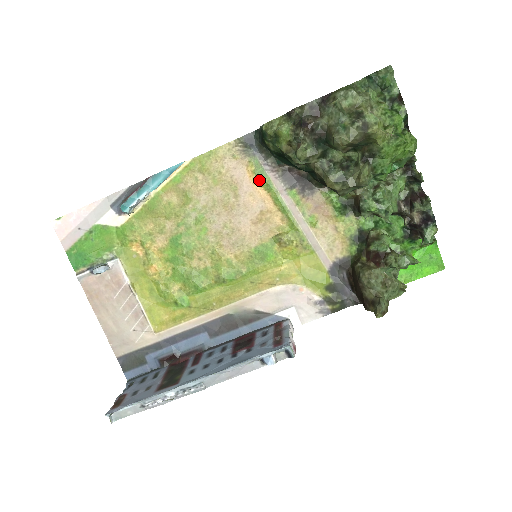
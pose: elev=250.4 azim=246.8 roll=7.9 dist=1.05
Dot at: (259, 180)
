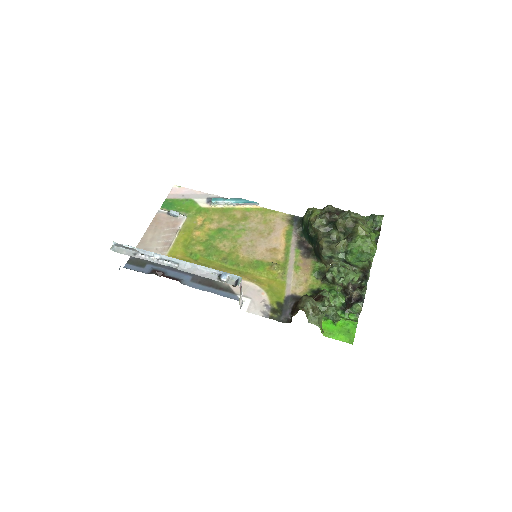
Dot at: (286, 235)
